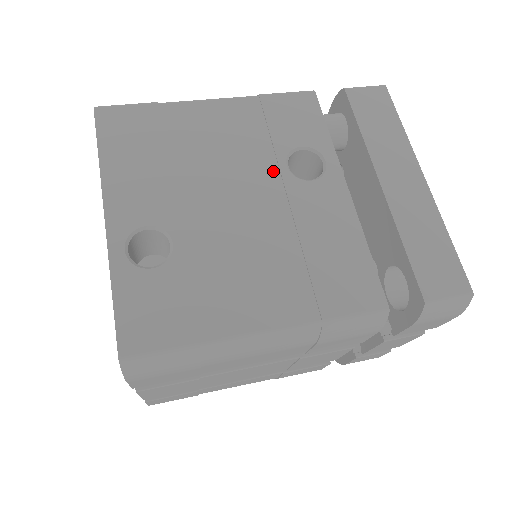
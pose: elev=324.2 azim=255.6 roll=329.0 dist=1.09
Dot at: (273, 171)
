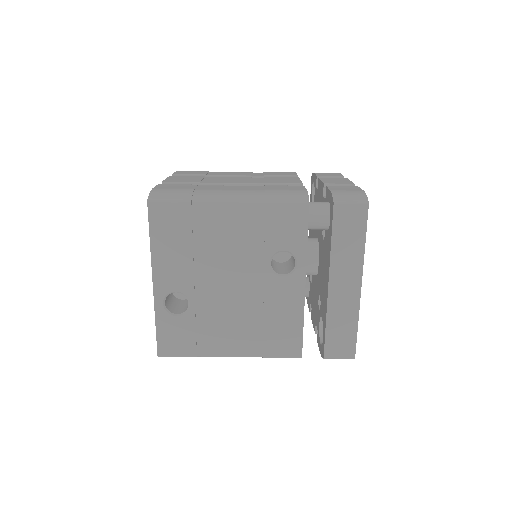
Dot at: (260, 266)
